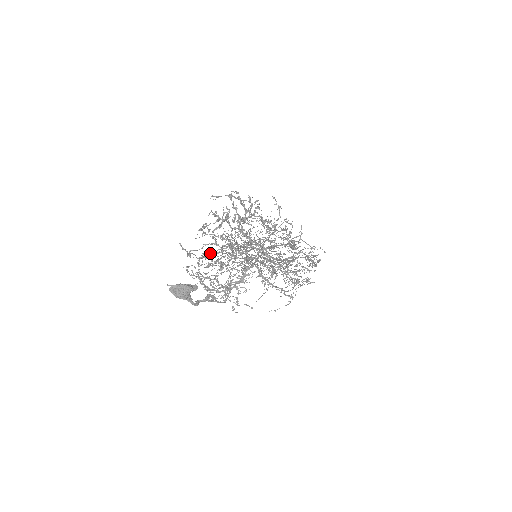
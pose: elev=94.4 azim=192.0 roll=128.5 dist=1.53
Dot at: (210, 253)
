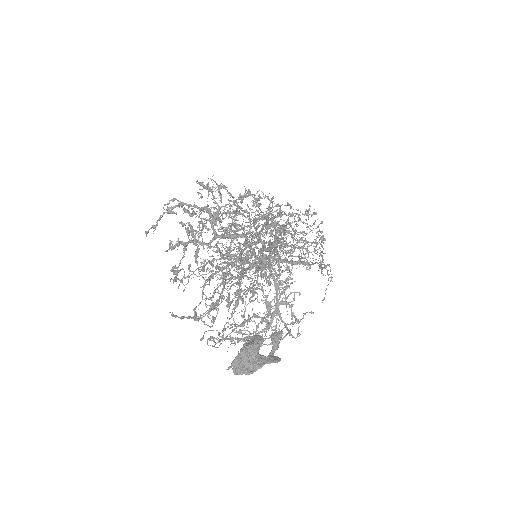
Dot at: occluded
